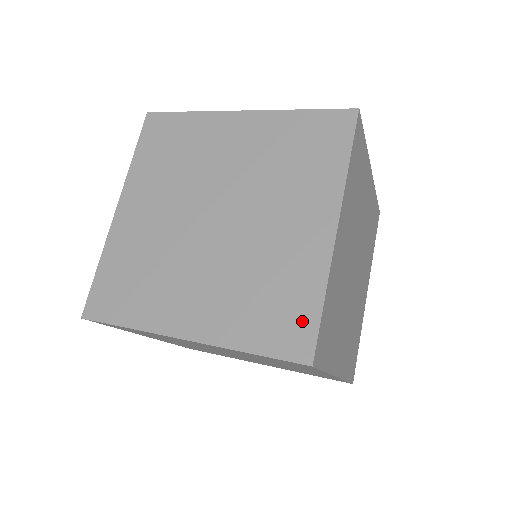
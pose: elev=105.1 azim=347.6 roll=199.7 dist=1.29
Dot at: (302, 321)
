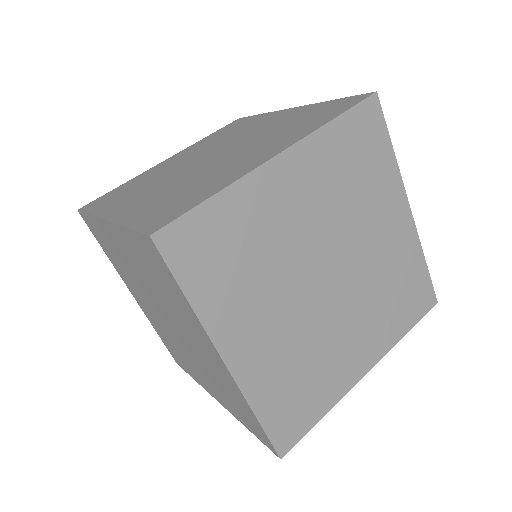
Dot at: (256, 426)
